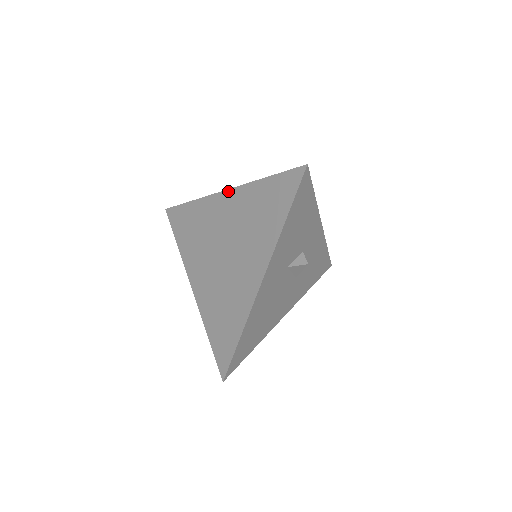
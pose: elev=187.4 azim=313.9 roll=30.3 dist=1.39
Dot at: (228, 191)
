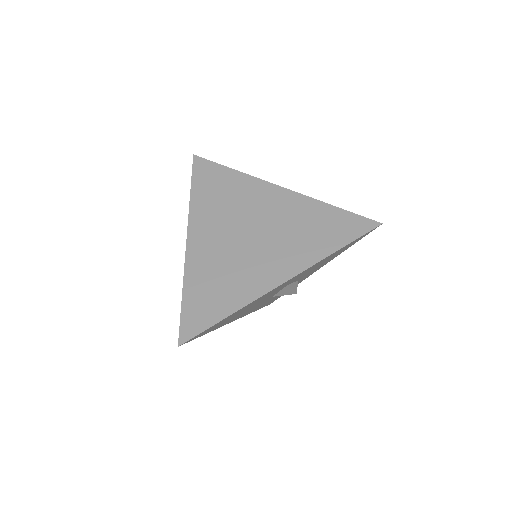
Dot at: (285, 189)
